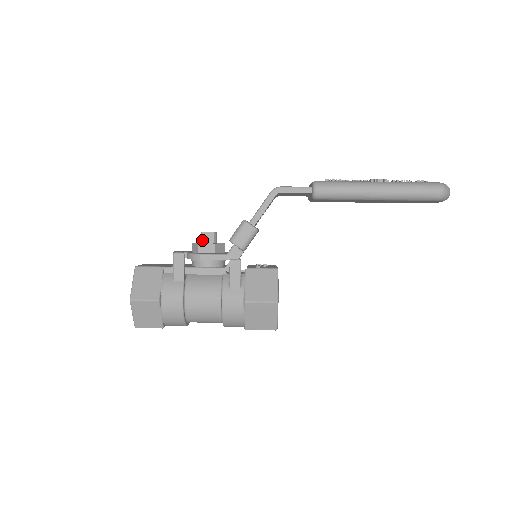
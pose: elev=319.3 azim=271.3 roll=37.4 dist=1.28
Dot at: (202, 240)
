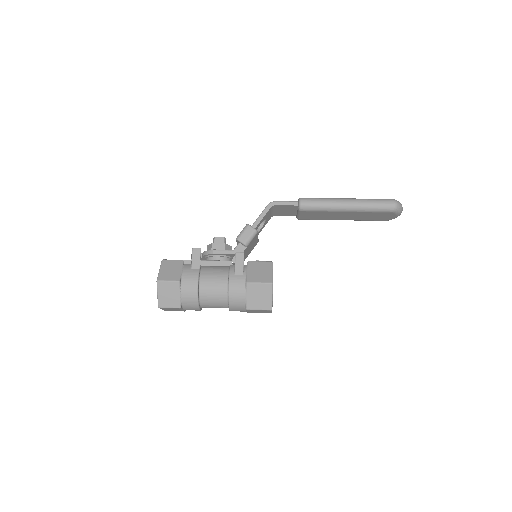
Dot at: occluded
